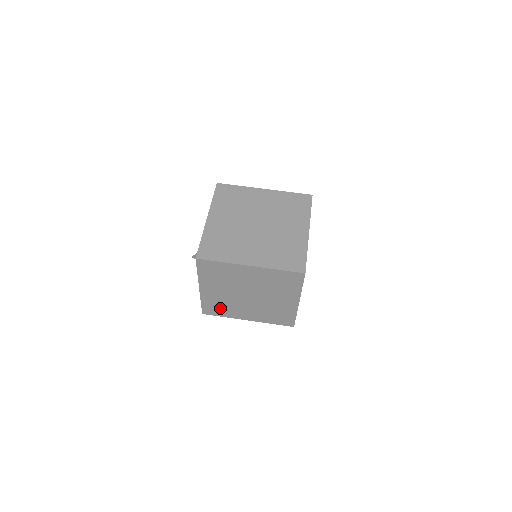
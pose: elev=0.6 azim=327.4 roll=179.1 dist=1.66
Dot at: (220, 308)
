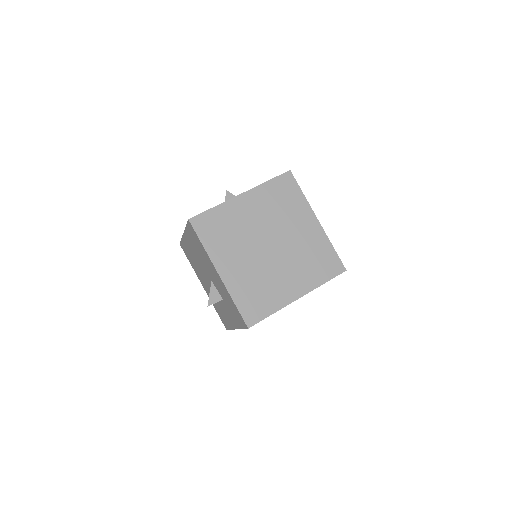
Dot at: occluded
